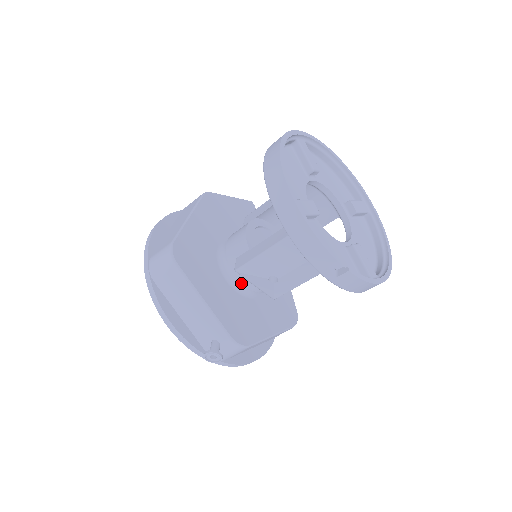
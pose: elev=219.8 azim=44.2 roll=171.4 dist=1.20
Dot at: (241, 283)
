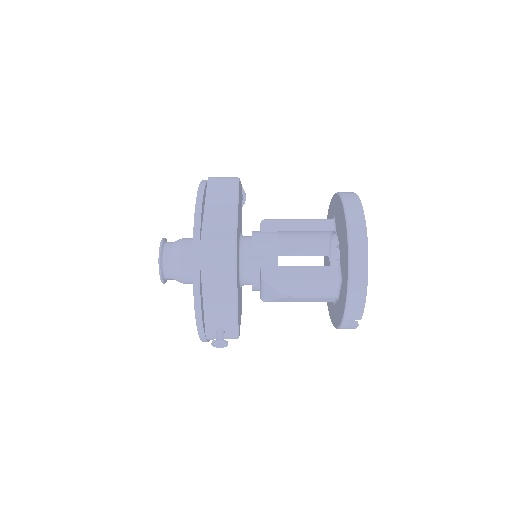
Dot at: (246, 280)
